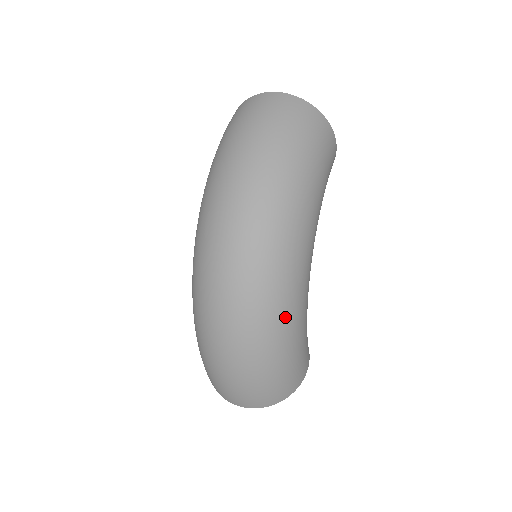
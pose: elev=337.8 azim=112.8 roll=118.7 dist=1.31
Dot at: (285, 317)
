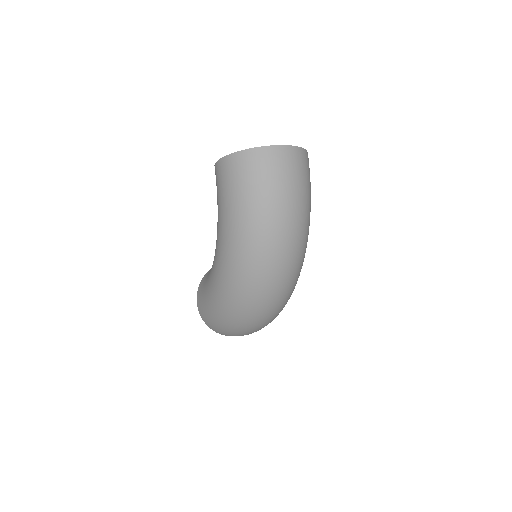
Dot at: occluded
